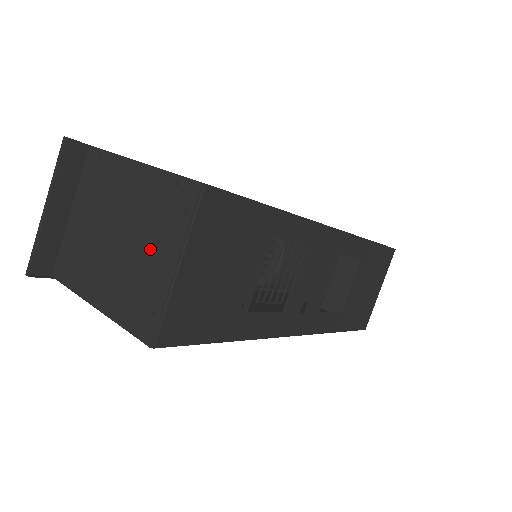
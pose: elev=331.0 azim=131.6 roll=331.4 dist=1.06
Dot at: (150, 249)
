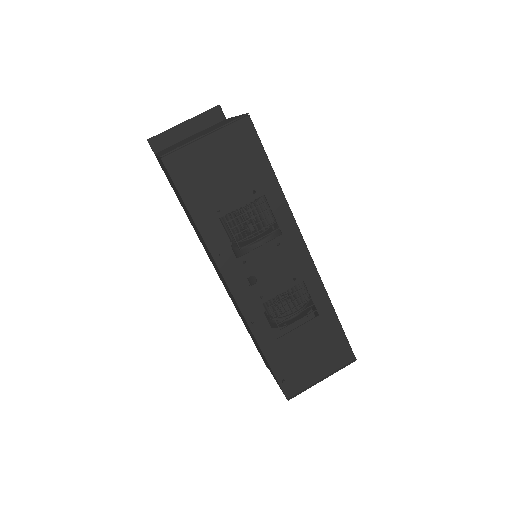
Dot at: (204, 133)
